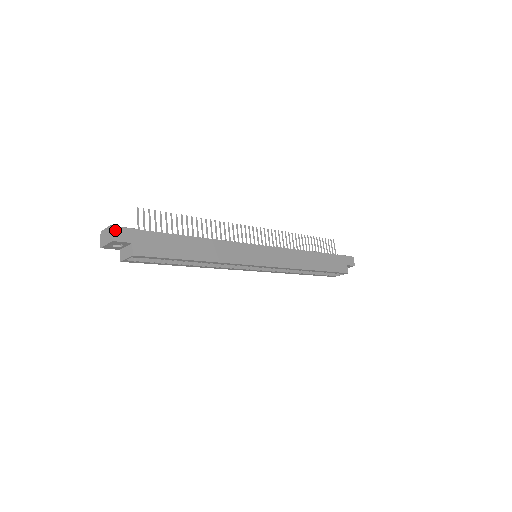
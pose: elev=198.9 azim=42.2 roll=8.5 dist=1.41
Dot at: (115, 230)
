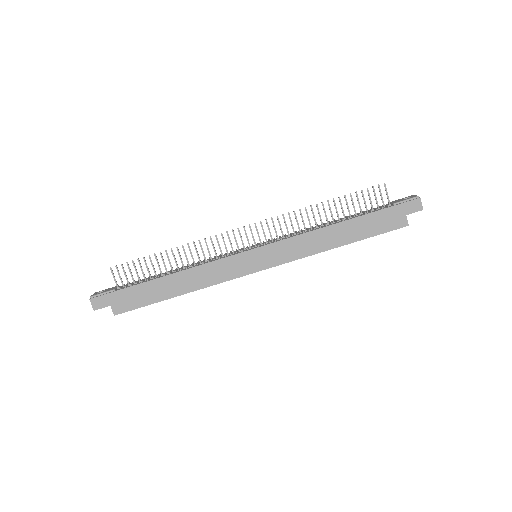
Dot at: (93, 301)
